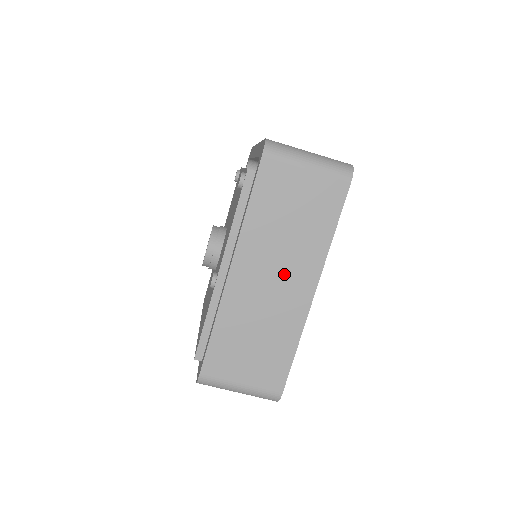
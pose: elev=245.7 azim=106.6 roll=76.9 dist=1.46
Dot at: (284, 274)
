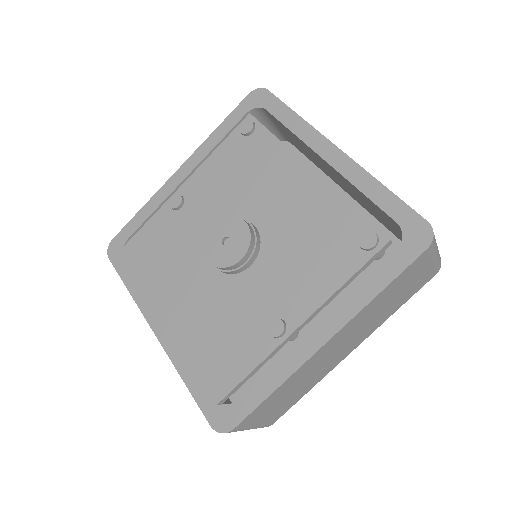
Dot at: (351, 341)
